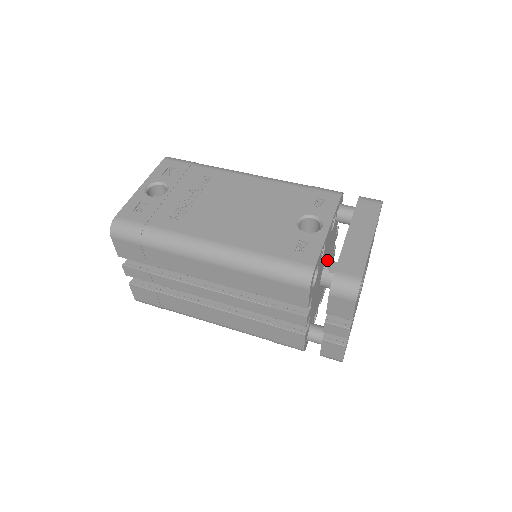
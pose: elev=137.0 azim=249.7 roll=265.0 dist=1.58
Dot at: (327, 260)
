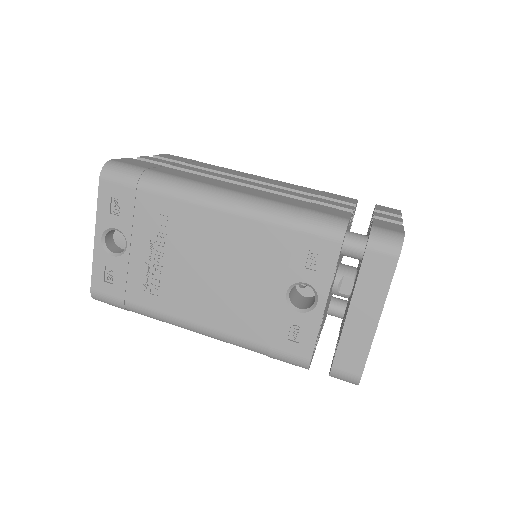
Dot at: (336, 275)
